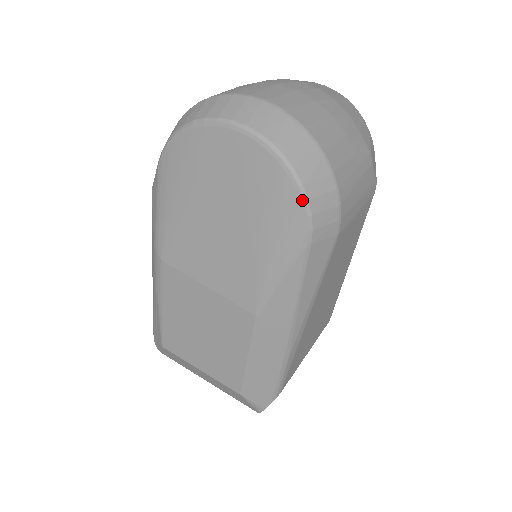
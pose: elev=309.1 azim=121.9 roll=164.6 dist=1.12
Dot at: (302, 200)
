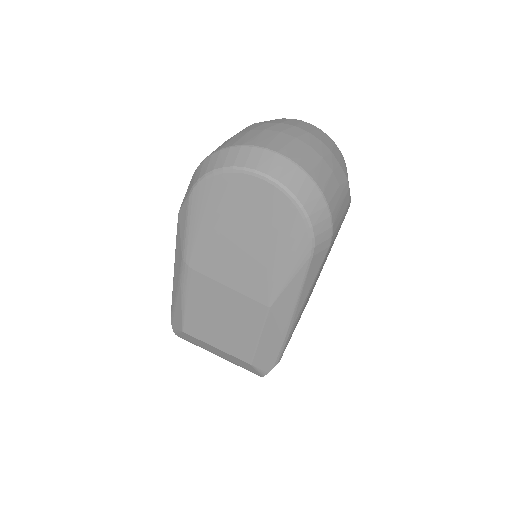
Dot at: (308, 227)
